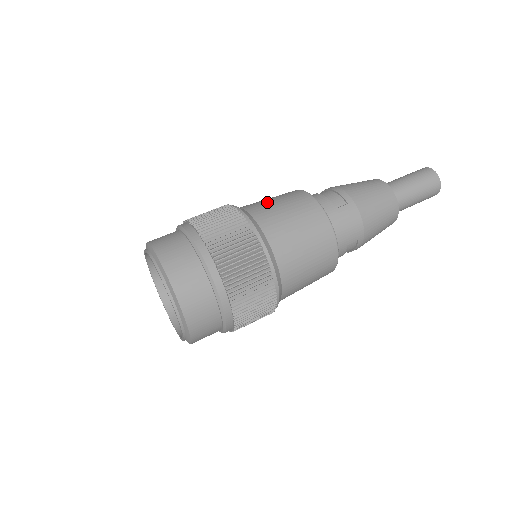
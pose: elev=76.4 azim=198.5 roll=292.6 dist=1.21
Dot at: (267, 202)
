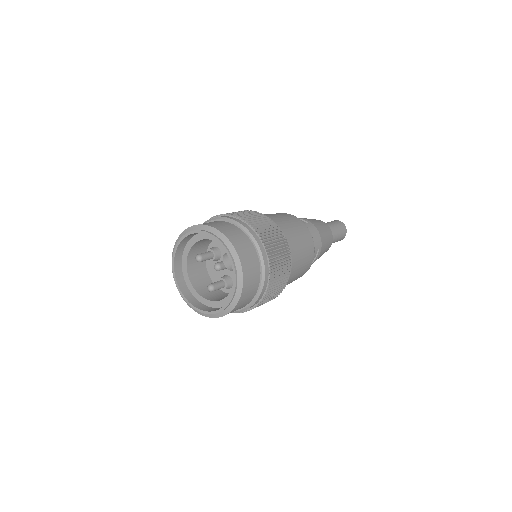
Dot at: occluded
